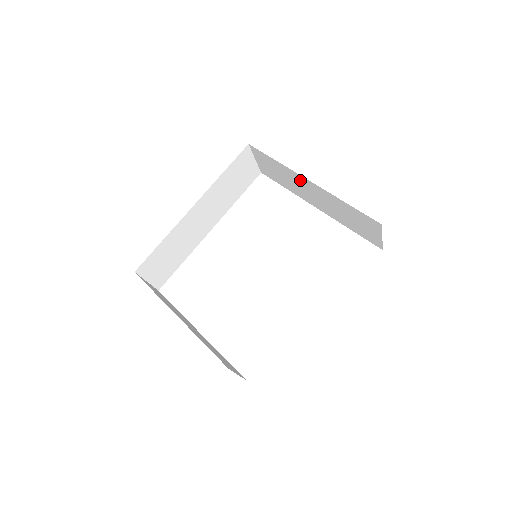
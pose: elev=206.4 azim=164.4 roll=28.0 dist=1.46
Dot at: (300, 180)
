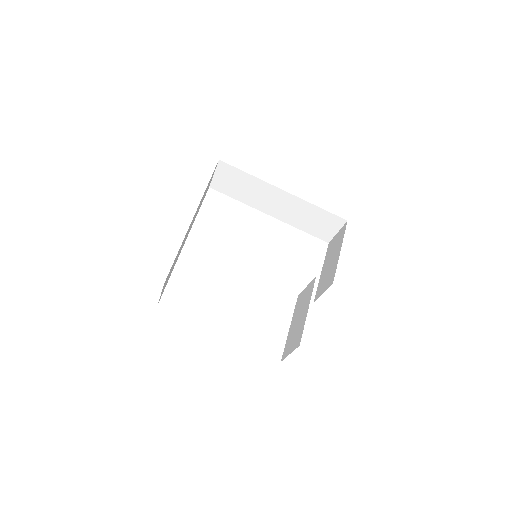
Dot at: (271, 191)
